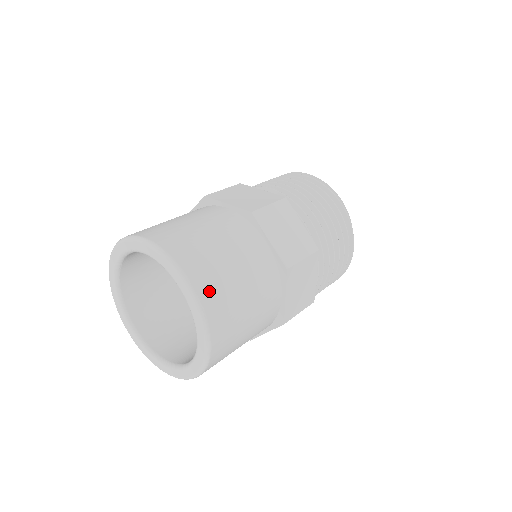
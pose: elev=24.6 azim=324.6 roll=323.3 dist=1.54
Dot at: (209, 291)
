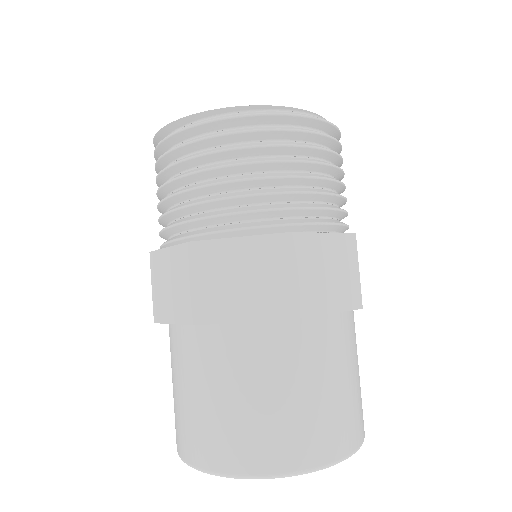
Dot at: (278, 455)
